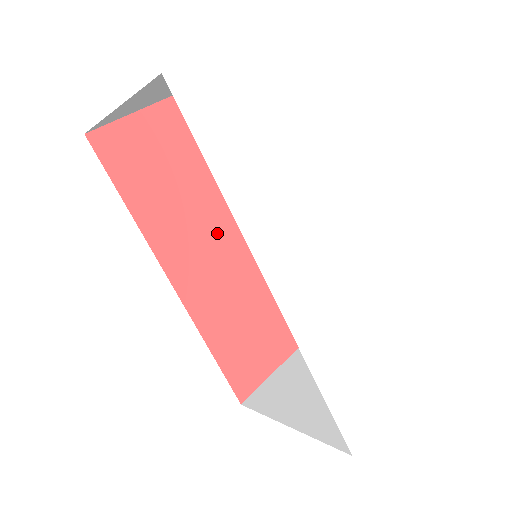
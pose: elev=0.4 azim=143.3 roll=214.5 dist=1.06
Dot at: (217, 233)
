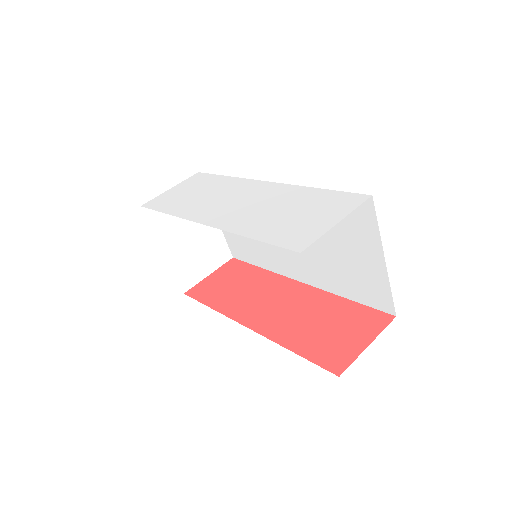
Dot at: (275, 292)
